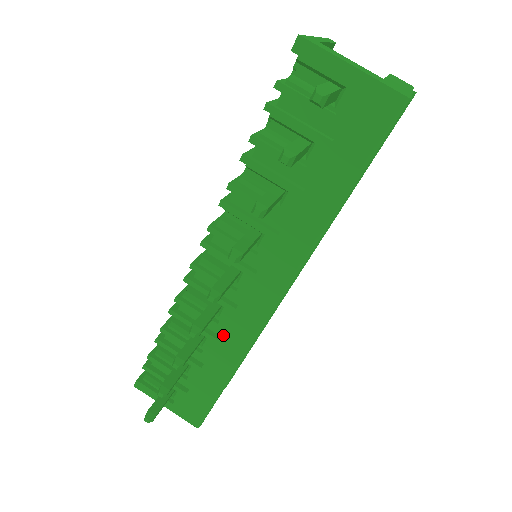
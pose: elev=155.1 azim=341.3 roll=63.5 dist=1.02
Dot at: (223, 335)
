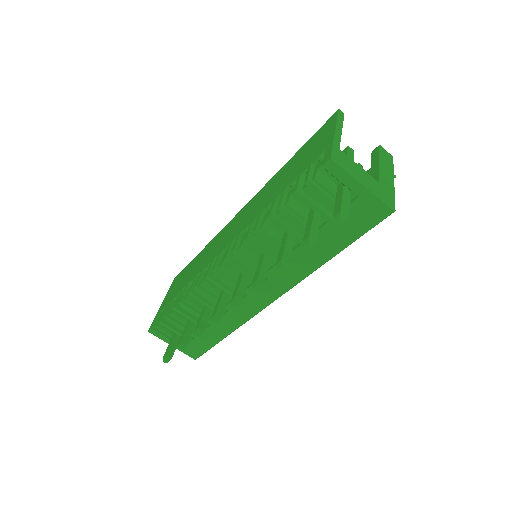
Dot at: (229, 312)
